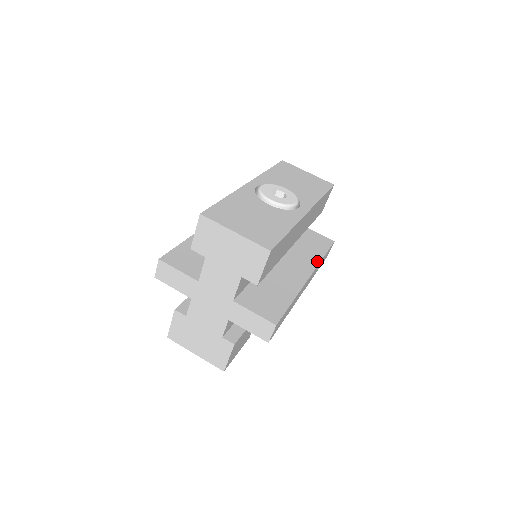
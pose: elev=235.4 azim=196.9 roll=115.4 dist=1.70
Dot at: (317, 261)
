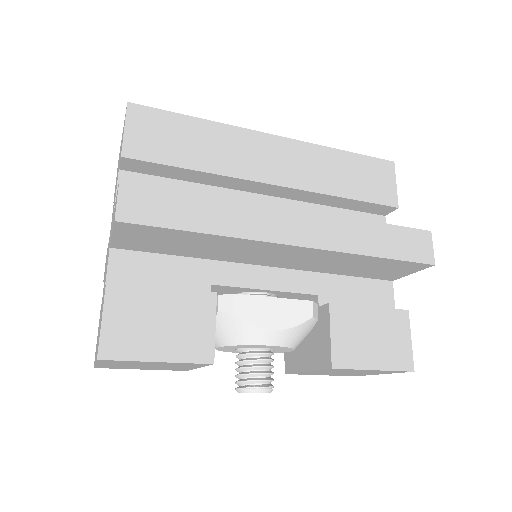
Dot at: (343, 219)
